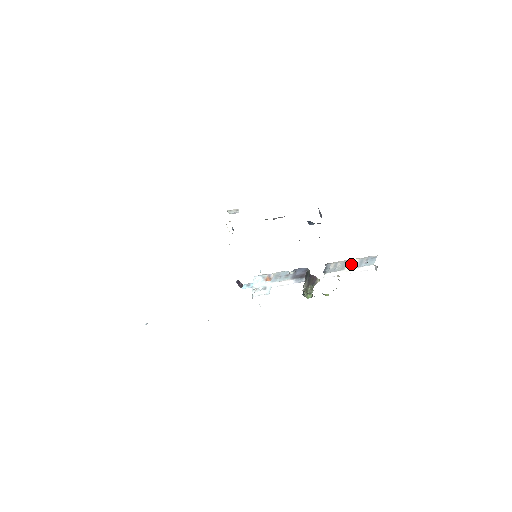
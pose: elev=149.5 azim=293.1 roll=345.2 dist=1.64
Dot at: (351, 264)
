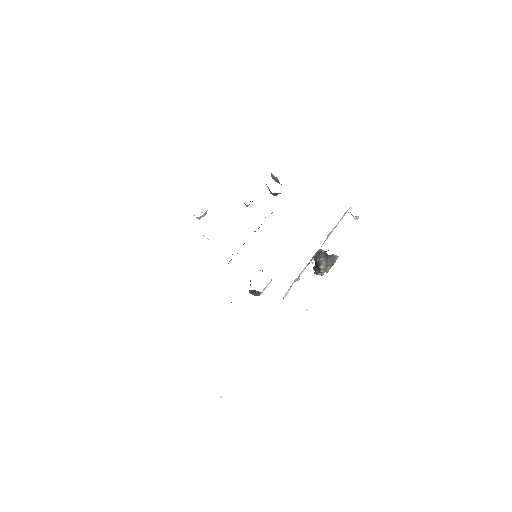
Dot at: occluded
